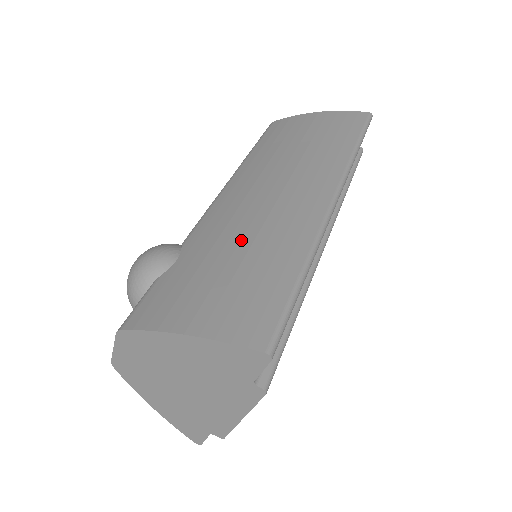
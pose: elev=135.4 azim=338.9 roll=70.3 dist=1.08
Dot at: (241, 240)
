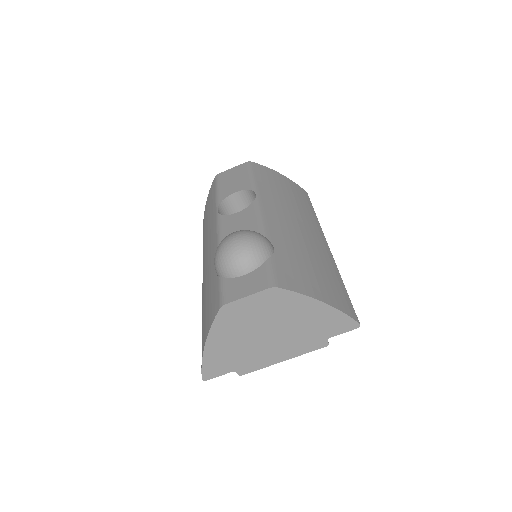
Dot at: (308, 252)
